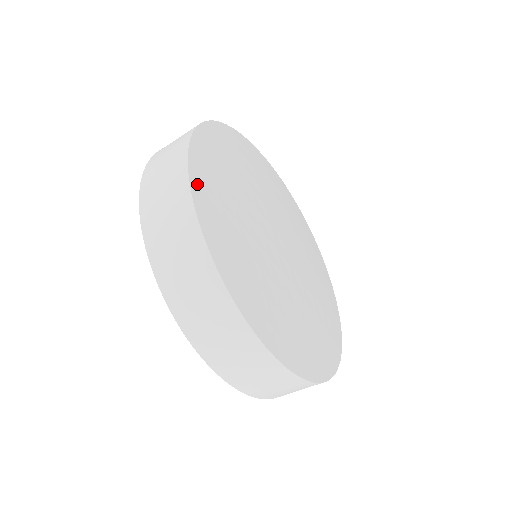
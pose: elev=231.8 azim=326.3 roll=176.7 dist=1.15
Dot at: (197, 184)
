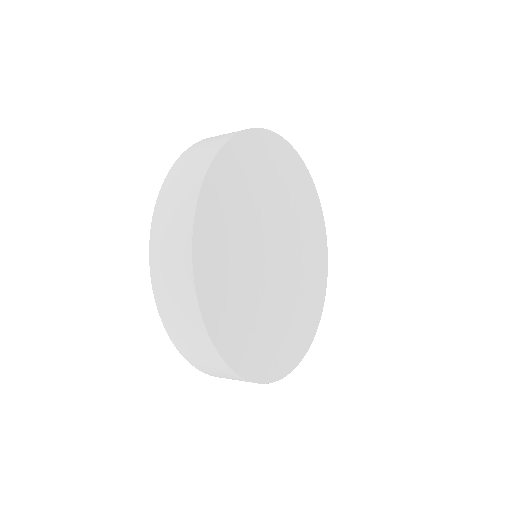
Dot at: (200, 258)
